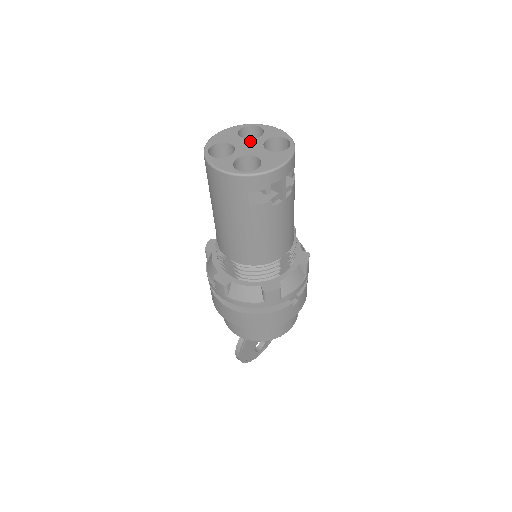
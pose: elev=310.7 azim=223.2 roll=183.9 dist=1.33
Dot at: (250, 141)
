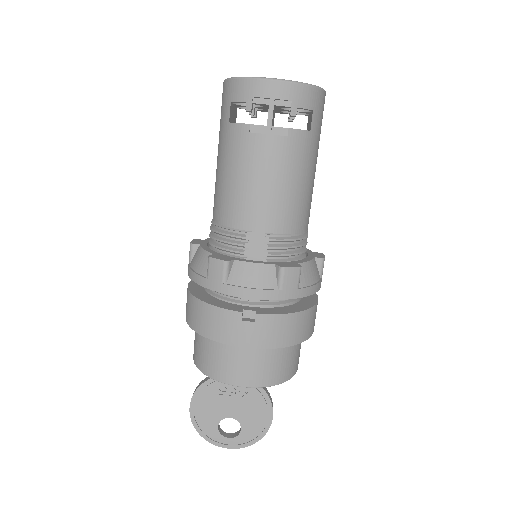
Dot at: occluded
